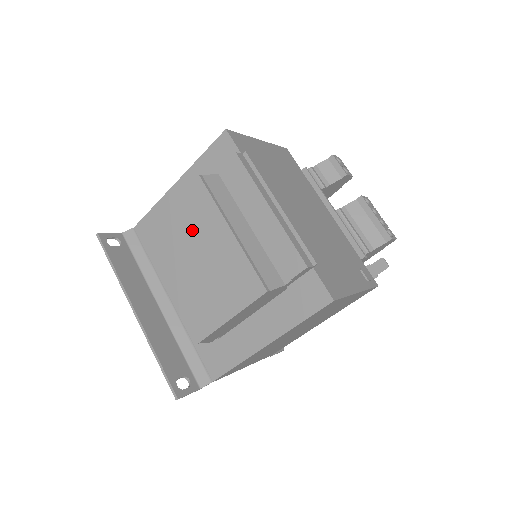
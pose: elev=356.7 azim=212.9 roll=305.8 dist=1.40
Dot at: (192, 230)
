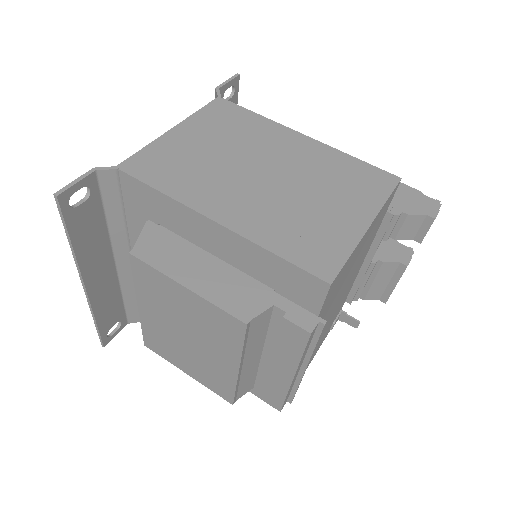
Dot at: (198, 325)
